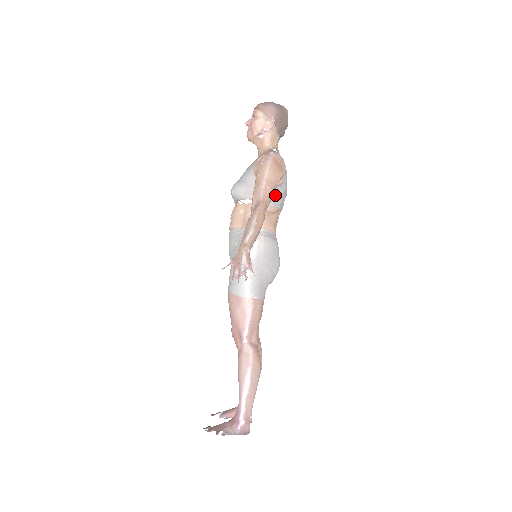
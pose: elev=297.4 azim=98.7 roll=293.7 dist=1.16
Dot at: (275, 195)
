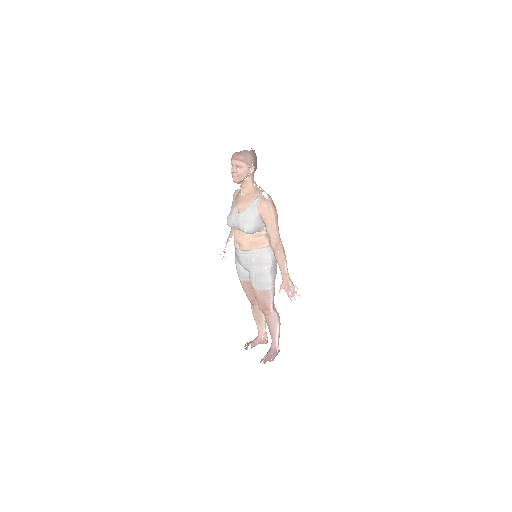
Dot at: occluded
